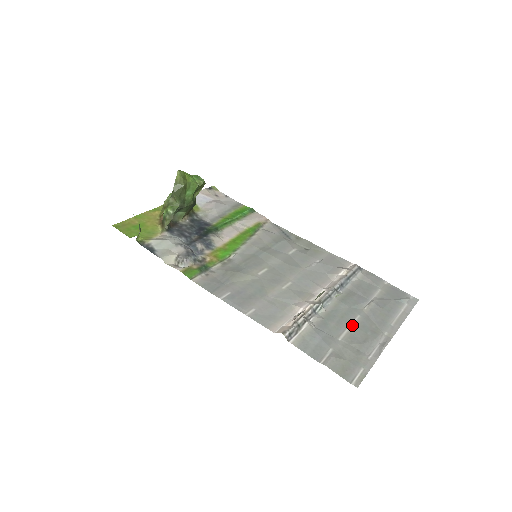
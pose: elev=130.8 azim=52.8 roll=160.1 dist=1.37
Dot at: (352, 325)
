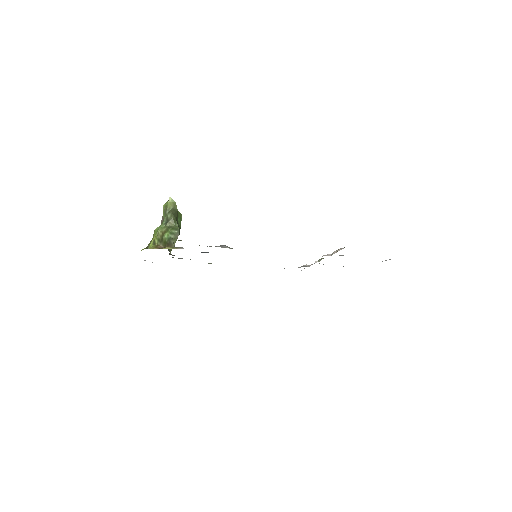
Dot at: occluded
